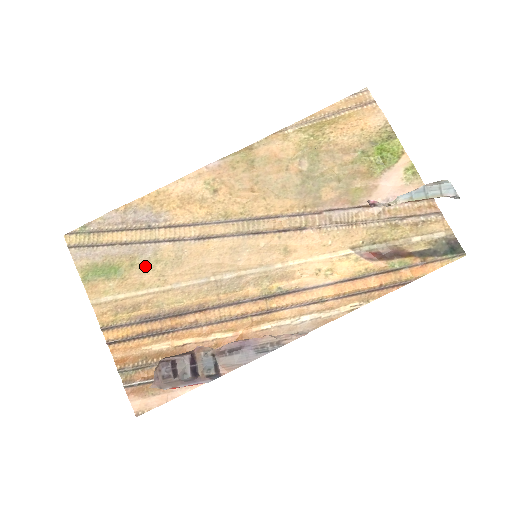
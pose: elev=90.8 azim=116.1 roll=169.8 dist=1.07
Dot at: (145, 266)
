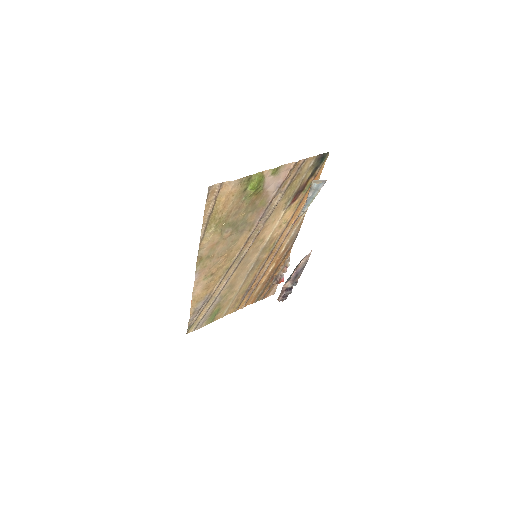
Dot at: (224, 300)
